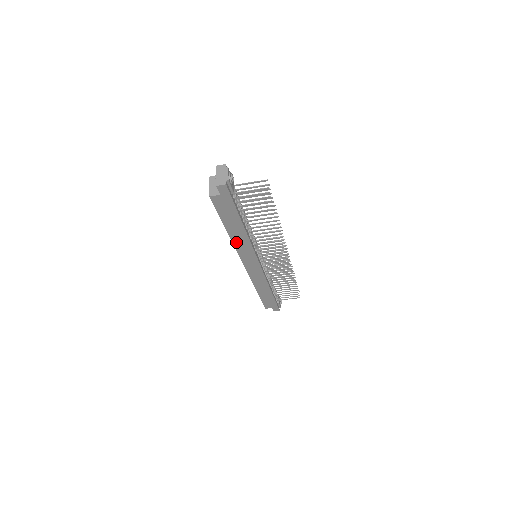
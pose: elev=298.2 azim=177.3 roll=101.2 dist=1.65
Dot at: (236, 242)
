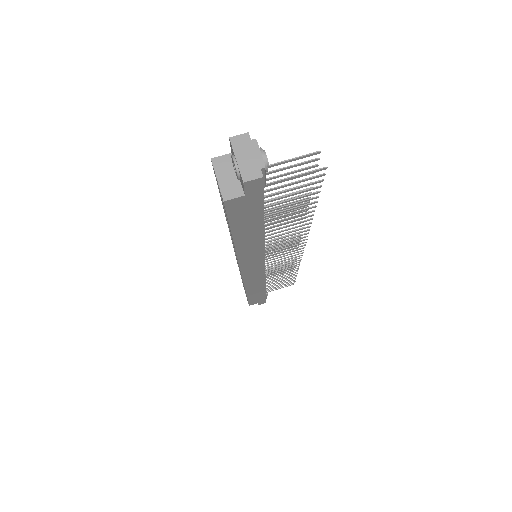
Dot at: (242, 252)
